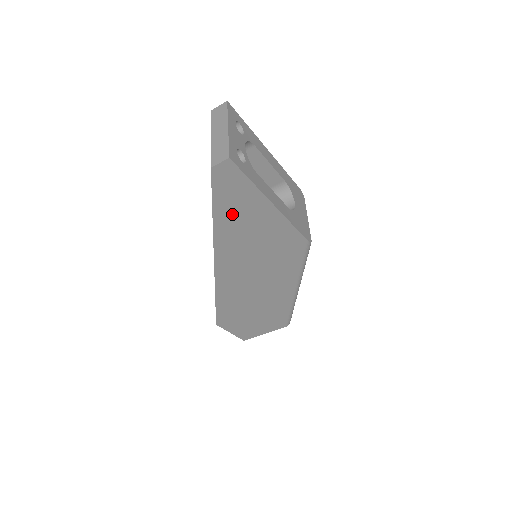
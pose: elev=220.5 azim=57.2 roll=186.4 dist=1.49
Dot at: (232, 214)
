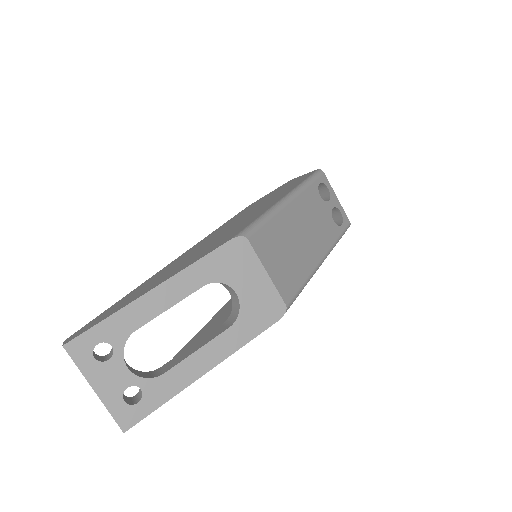
Dot at: occluded
